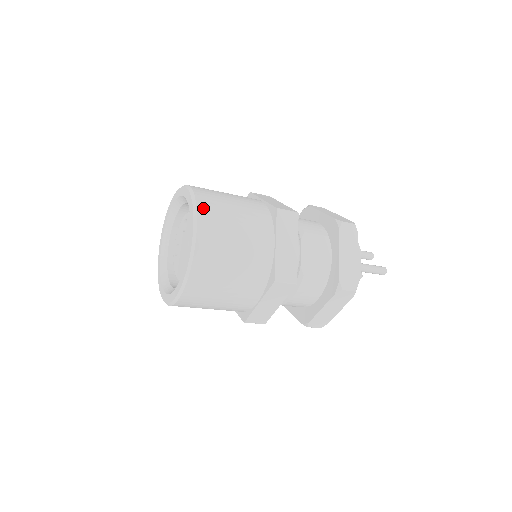
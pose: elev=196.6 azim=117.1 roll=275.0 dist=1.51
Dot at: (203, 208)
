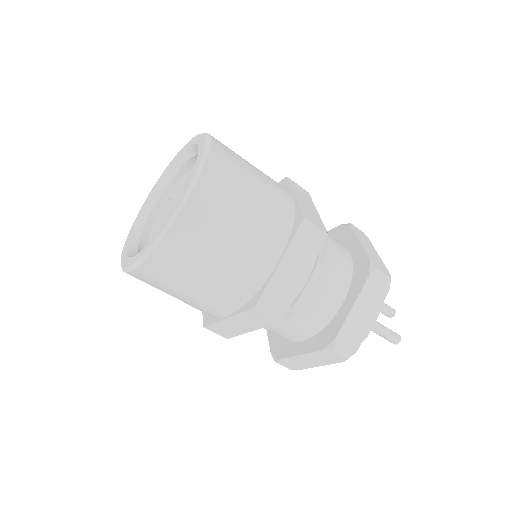
Dot at: (209, 177)
